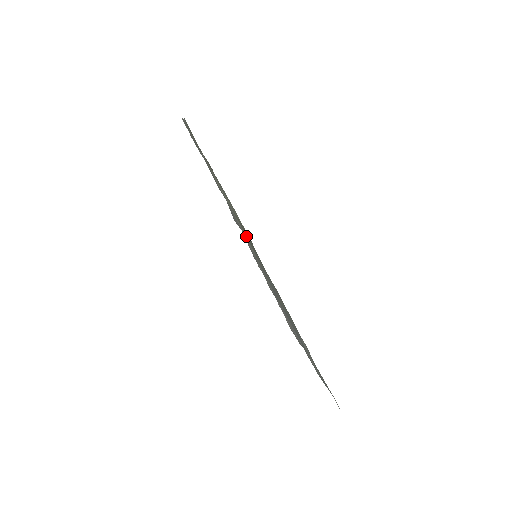
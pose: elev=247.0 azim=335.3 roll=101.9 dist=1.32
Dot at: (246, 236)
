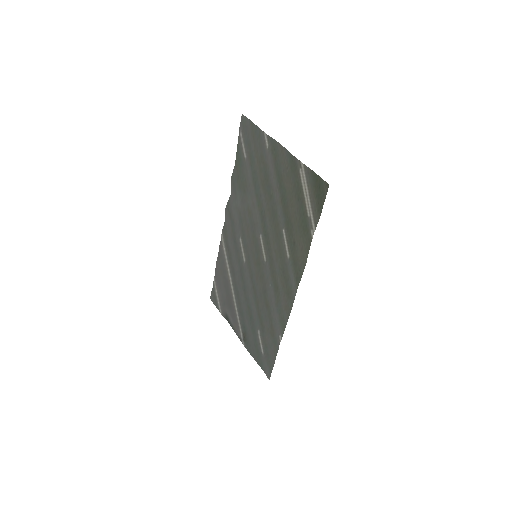
Dot at: (292, 258)
